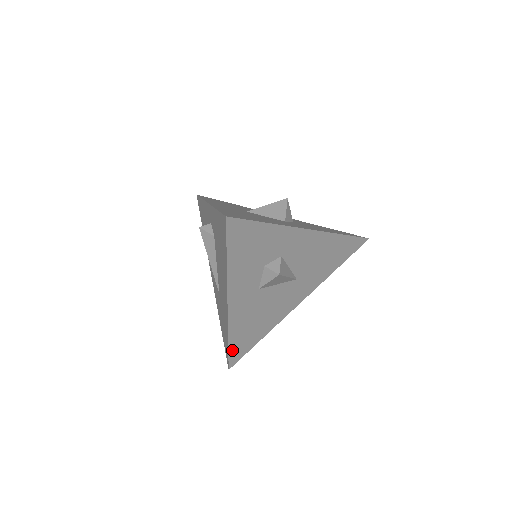
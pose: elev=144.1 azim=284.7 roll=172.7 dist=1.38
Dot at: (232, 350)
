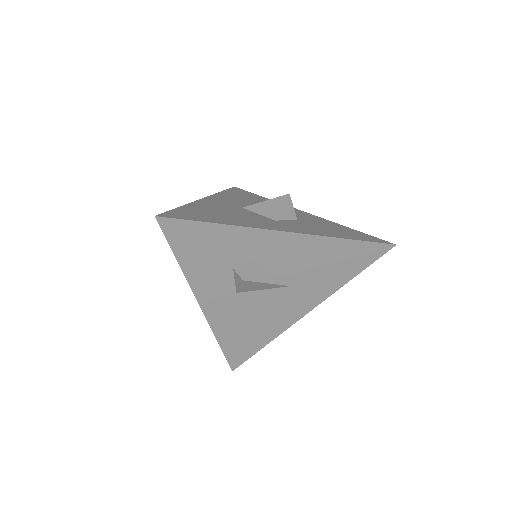
Dot at: (228, 352)
